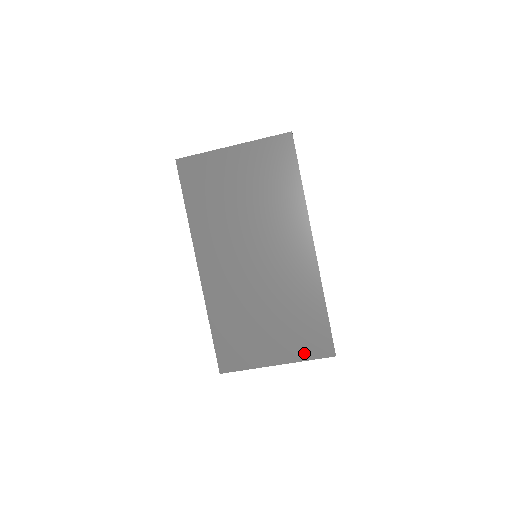
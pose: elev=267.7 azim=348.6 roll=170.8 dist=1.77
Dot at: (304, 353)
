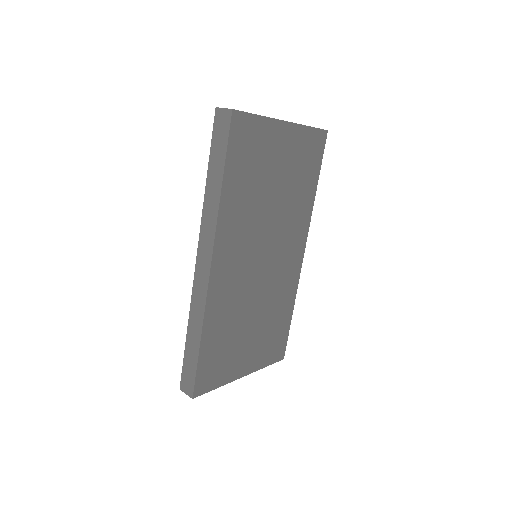
Dot at: (266, 360)
